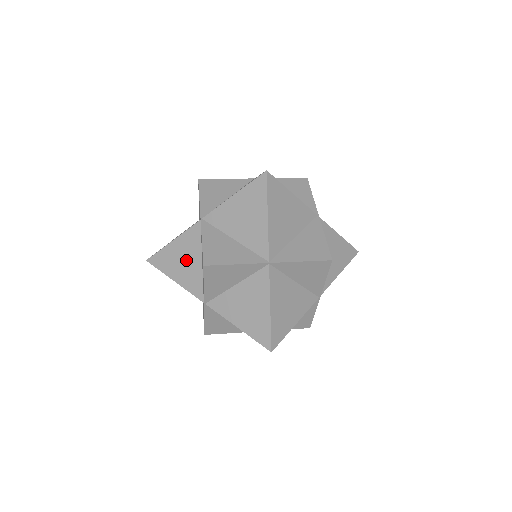
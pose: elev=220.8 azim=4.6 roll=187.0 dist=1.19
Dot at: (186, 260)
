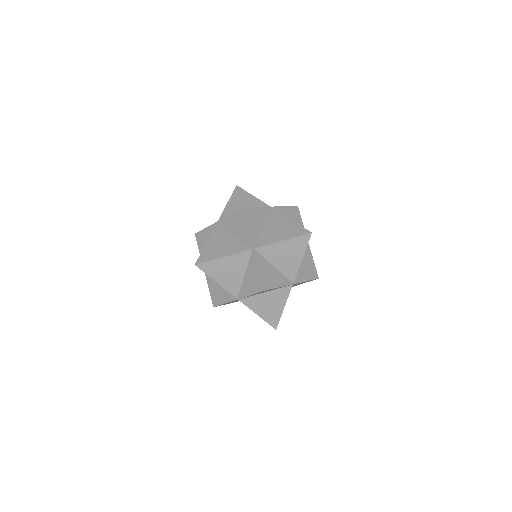
Dot at: (223, 242)
